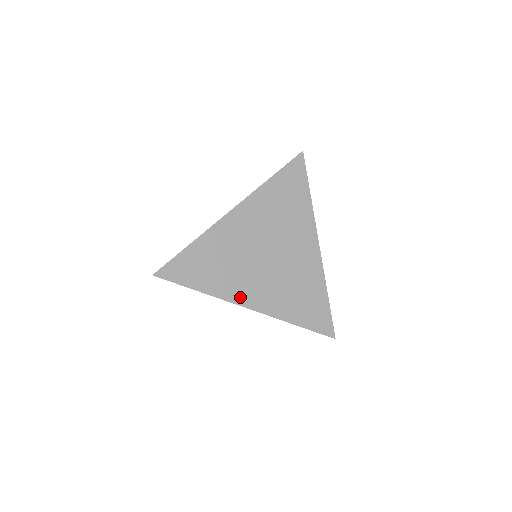
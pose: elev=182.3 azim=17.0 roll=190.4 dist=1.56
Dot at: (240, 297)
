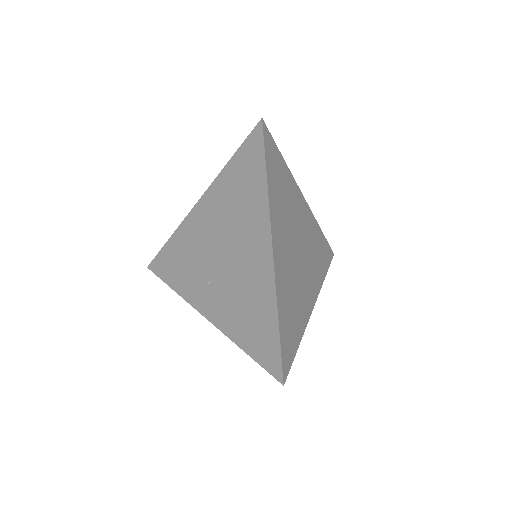
Dot at: (275, 233)
